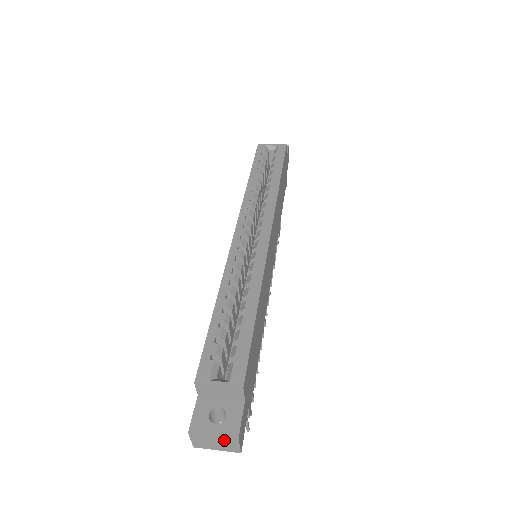
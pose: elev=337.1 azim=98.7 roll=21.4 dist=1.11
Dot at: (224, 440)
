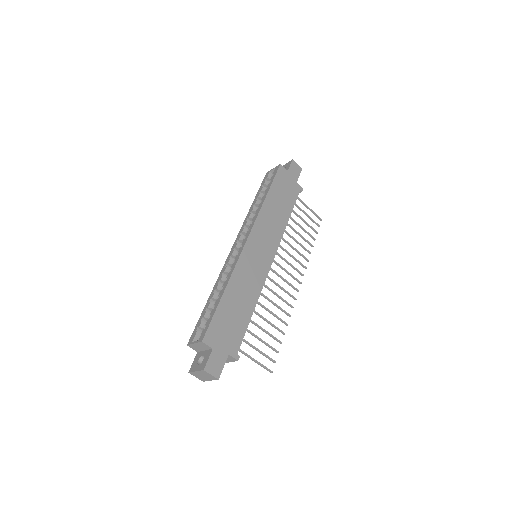
Dot at: (202, 373)
